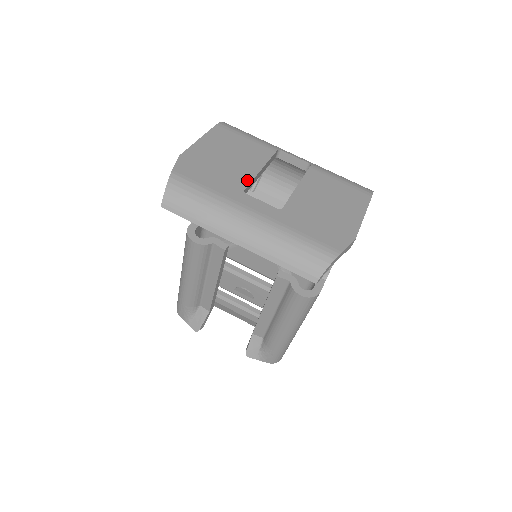
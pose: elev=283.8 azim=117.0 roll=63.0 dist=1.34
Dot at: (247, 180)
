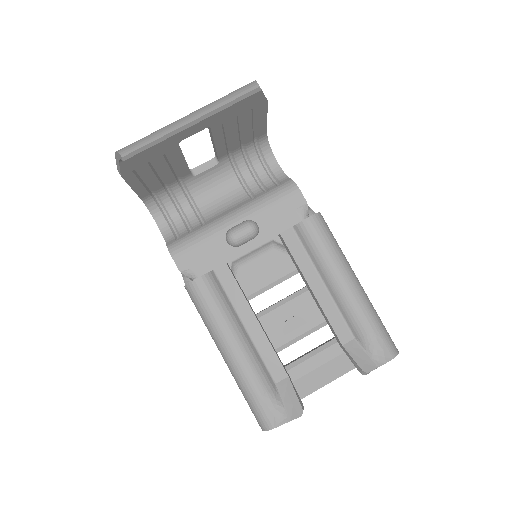
Dot at: occluded
